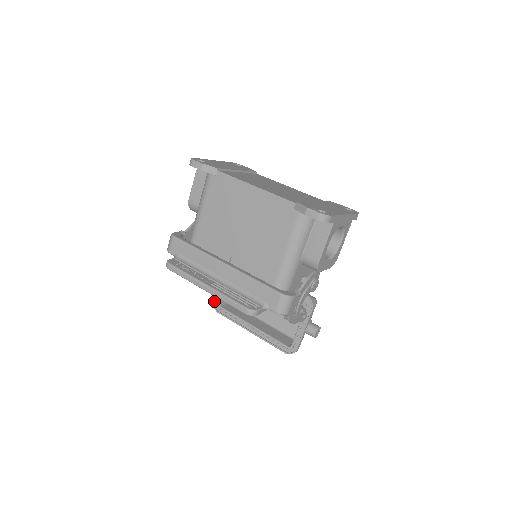
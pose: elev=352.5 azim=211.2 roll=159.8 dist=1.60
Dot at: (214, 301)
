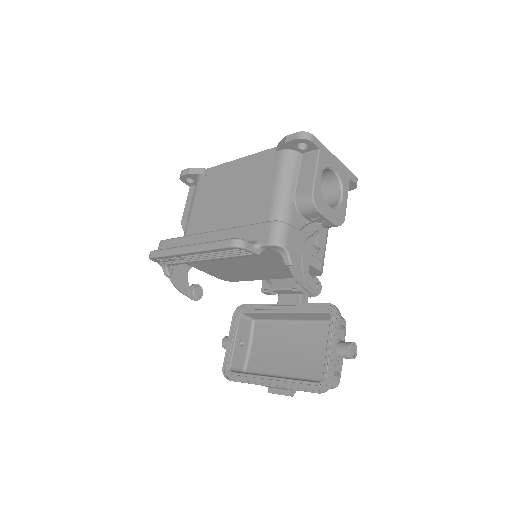
Dot at: (224, 368)
